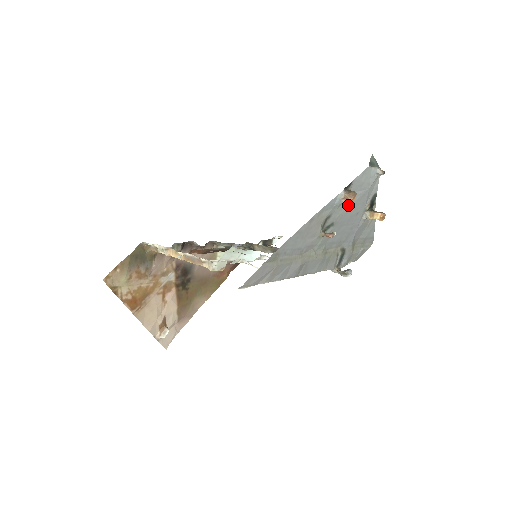
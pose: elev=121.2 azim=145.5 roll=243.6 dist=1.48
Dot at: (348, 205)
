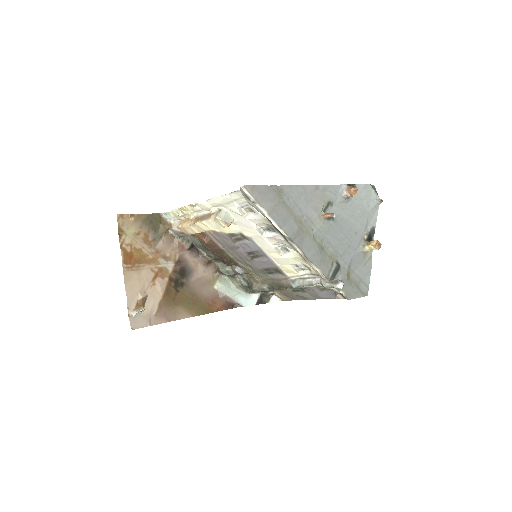
Dot at: (349, 211)
